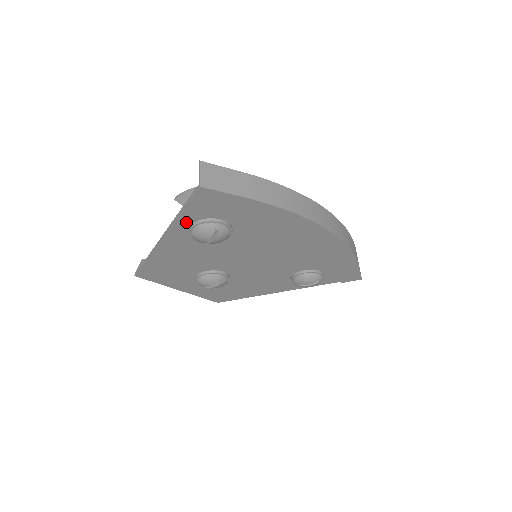
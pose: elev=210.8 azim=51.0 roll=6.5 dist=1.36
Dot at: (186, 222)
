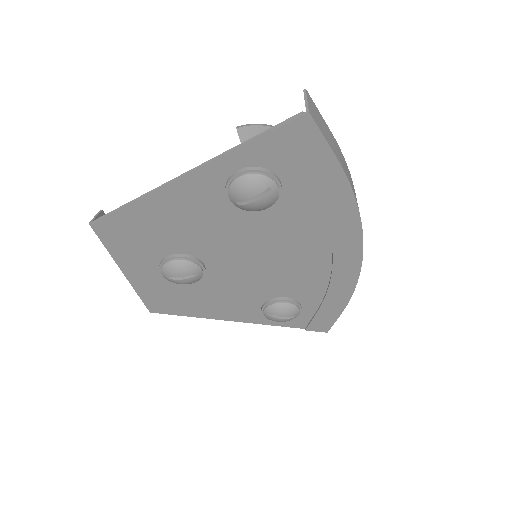
Dot at: (238, 162)
